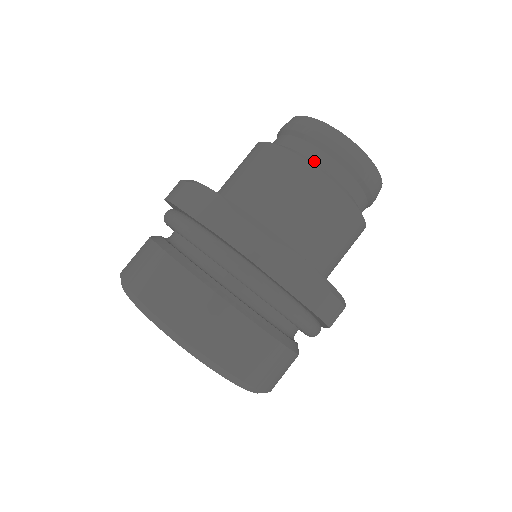
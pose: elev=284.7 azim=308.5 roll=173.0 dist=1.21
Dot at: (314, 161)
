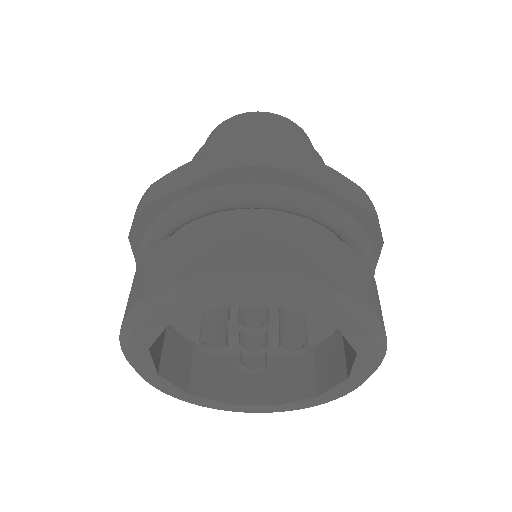
Dot at: occluded
